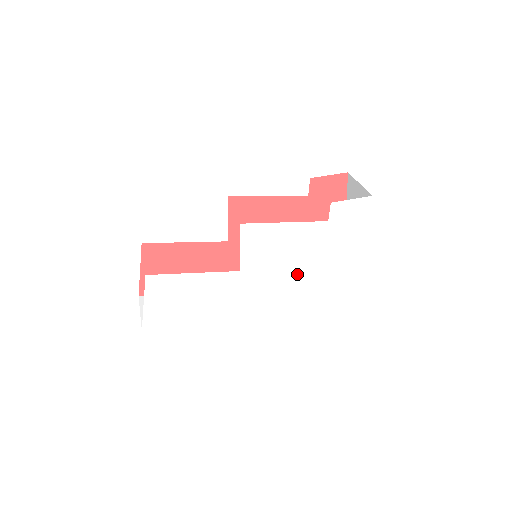
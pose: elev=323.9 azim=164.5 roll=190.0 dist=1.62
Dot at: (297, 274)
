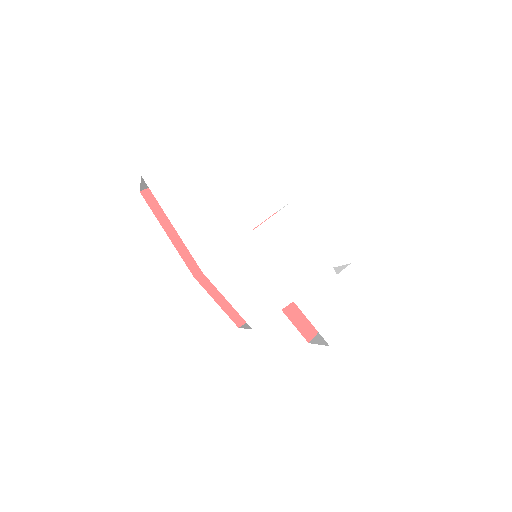
Dot at: (278, 289)
